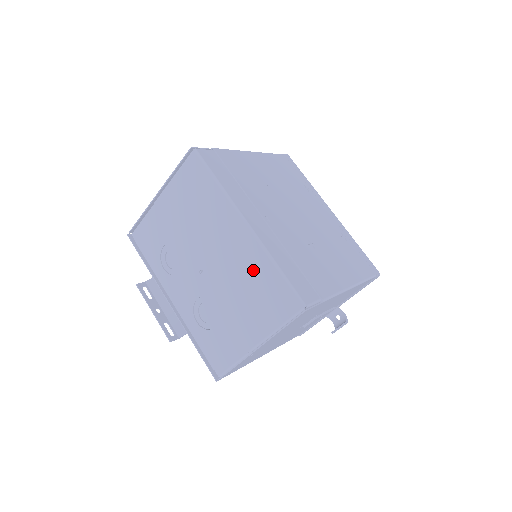
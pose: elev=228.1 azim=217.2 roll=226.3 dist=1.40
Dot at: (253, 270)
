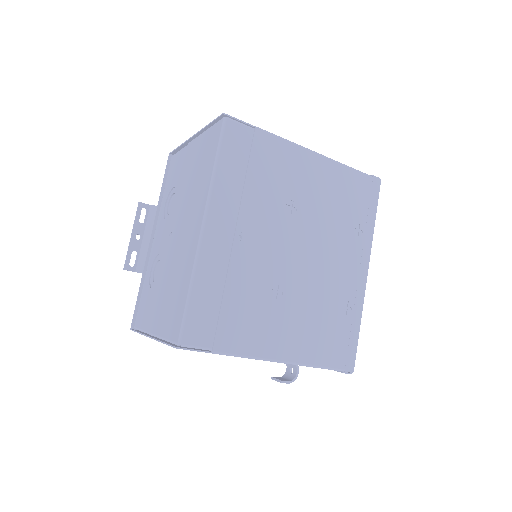
Dot at: (182, 272)
